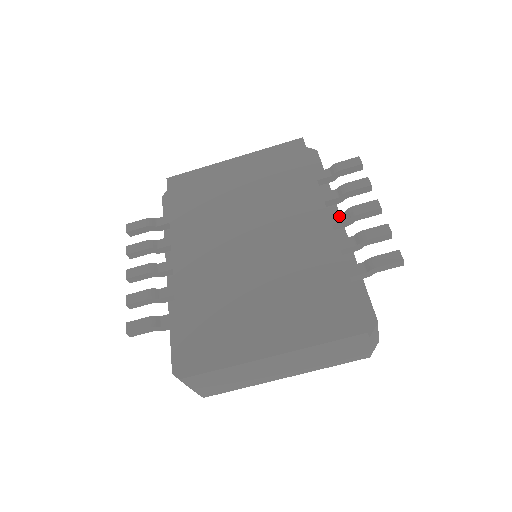
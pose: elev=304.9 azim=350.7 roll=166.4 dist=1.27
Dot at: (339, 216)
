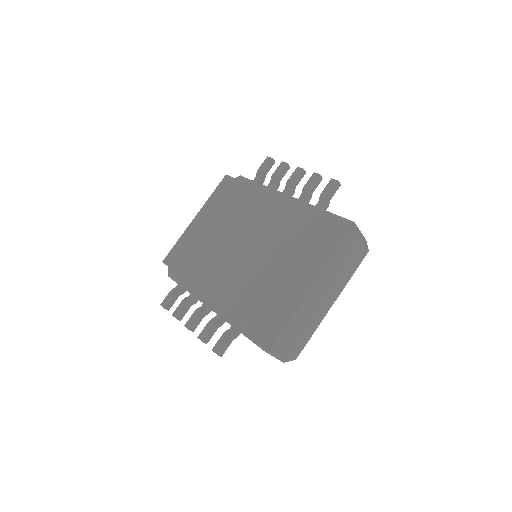
Dot at: (284, 192)
